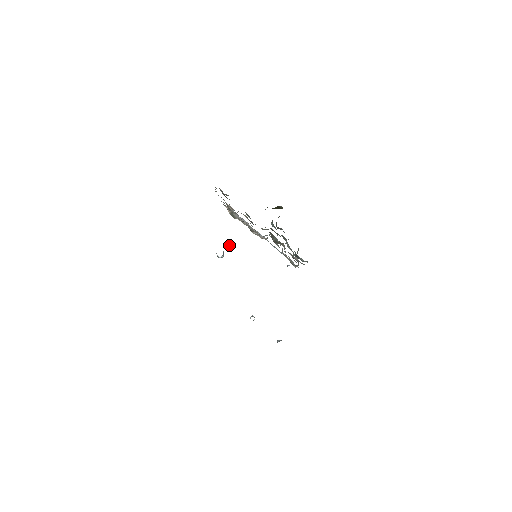
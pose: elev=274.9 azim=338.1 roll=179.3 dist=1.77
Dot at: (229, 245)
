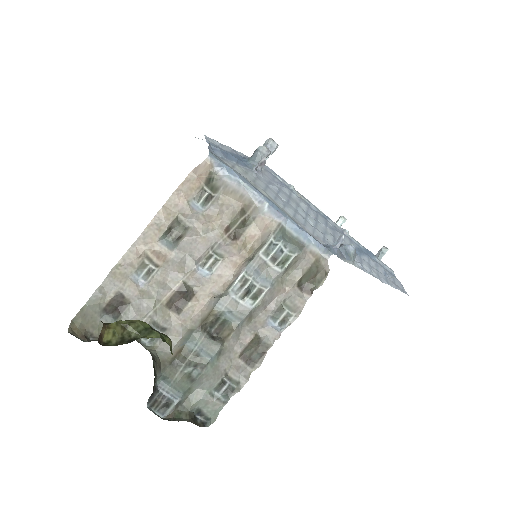
Dot at: (263, 159)
